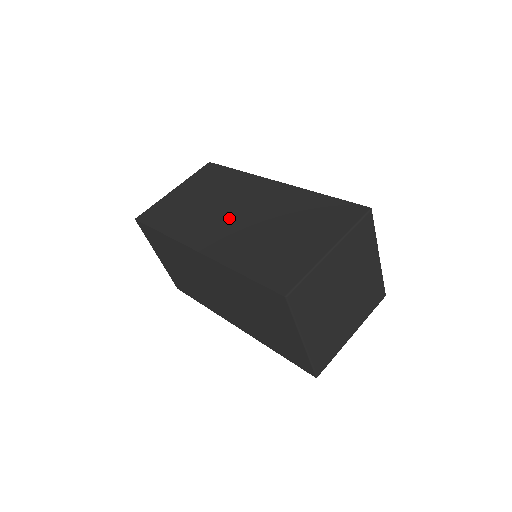
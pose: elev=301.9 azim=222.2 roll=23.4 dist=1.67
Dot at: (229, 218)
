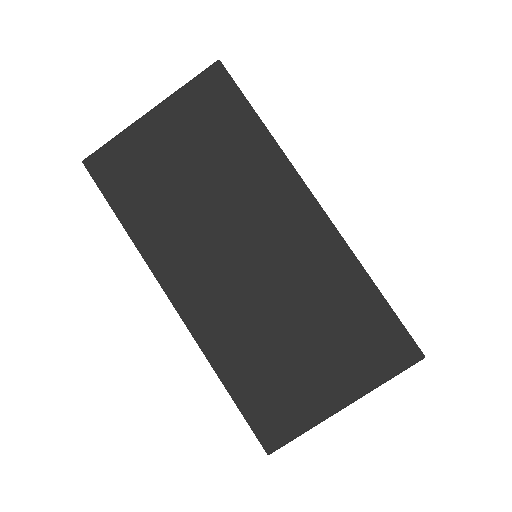
Dot at: (228, 255)
